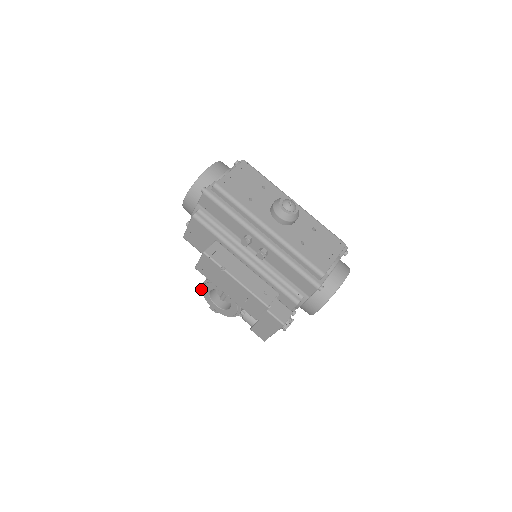
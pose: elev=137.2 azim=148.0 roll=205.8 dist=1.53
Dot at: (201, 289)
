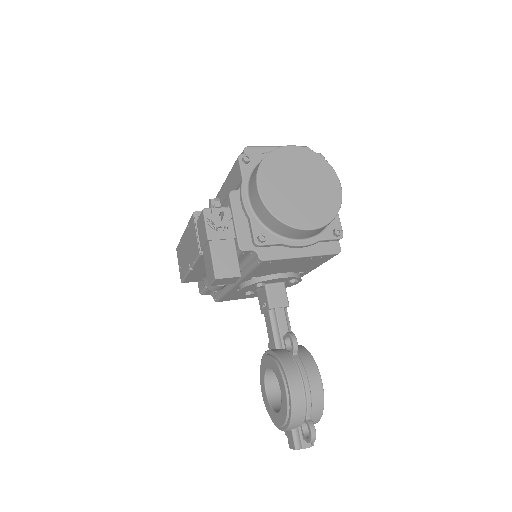
Dot at: (265, 406)
